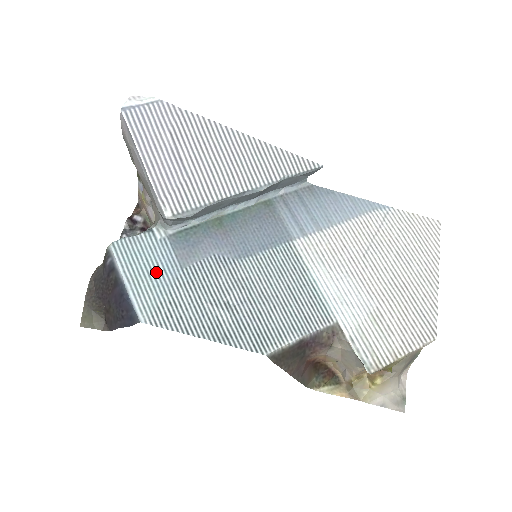
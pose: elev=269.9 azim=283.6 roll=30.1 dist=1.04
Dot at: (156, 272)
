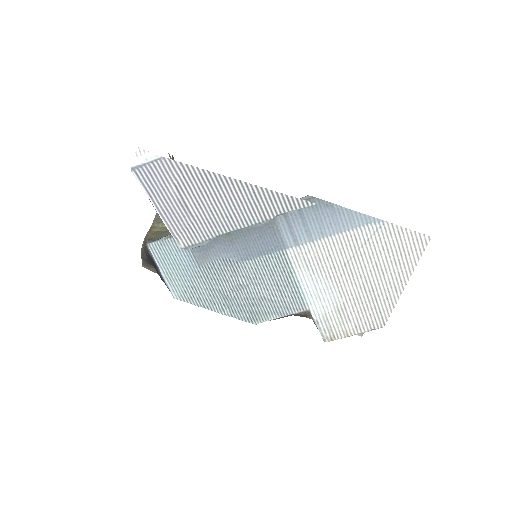
Dot at: (181, 267)
